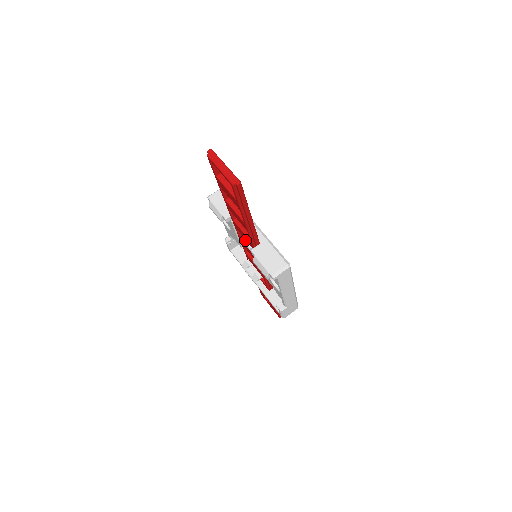
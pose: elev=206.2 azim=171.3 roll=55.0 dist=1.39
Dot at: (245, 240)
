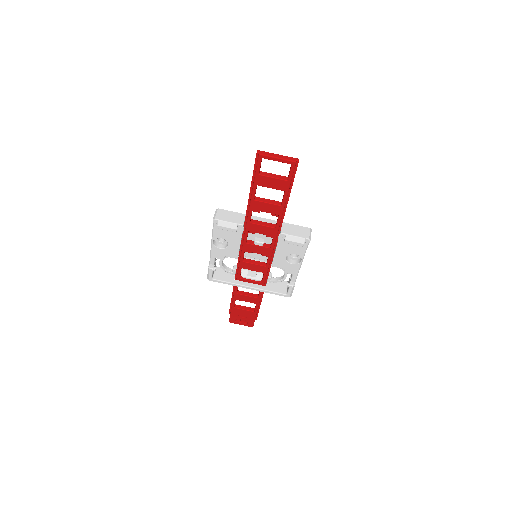
Dot at: (255, 240)
